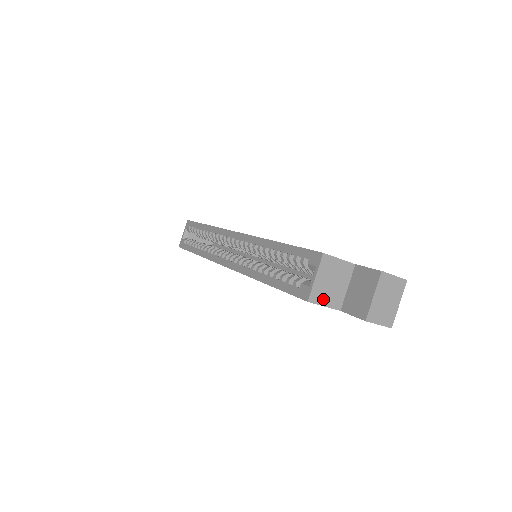
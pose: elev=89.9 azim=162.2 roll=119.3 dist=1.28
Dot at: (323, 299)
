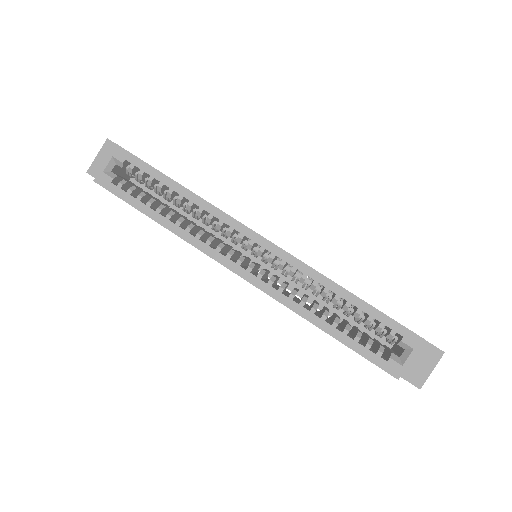
Dot at: occluded
